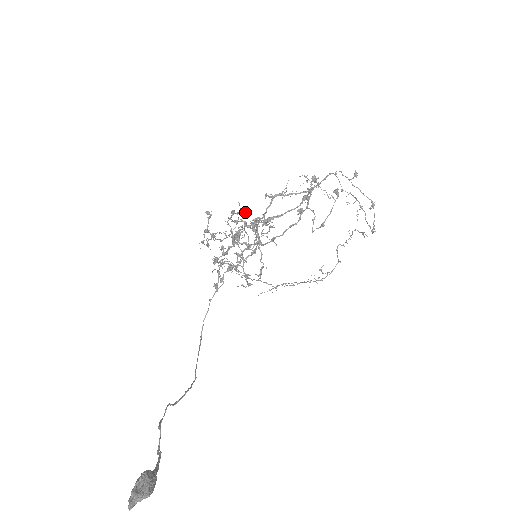
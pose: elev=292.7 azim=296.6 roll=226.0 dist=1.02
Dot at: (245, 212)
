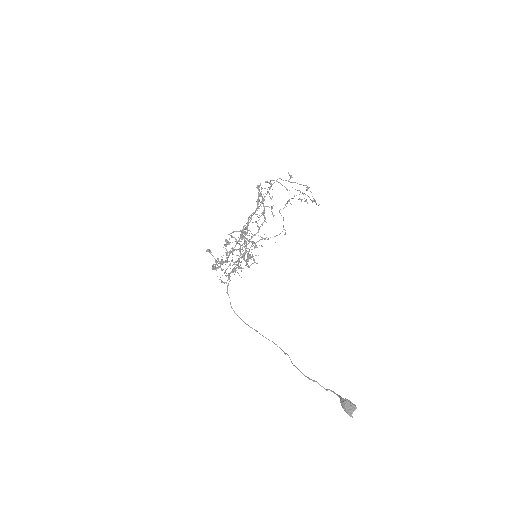
Dot at: occluded
